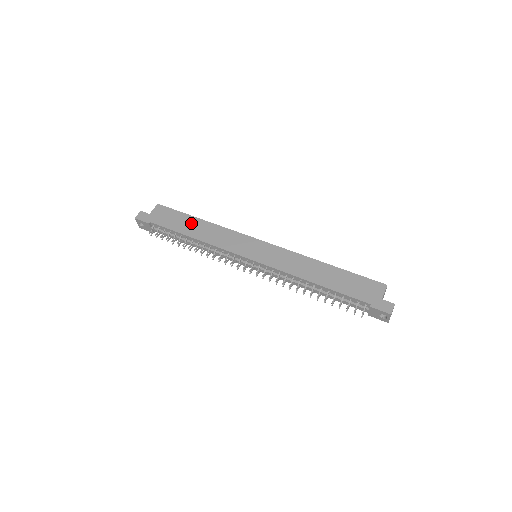
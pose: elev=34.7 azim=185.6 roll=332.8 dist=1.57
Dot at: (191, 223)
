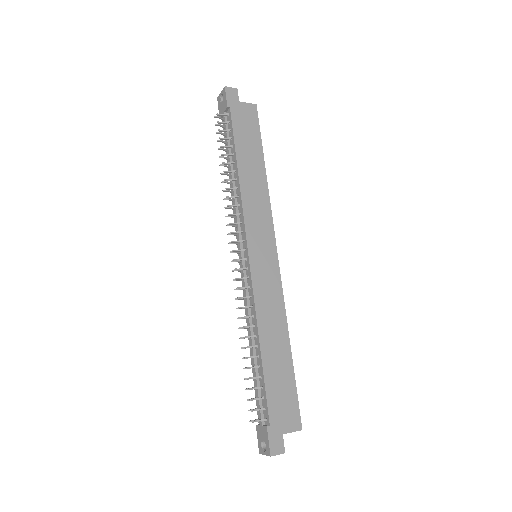
Dot at: (254, 157)
